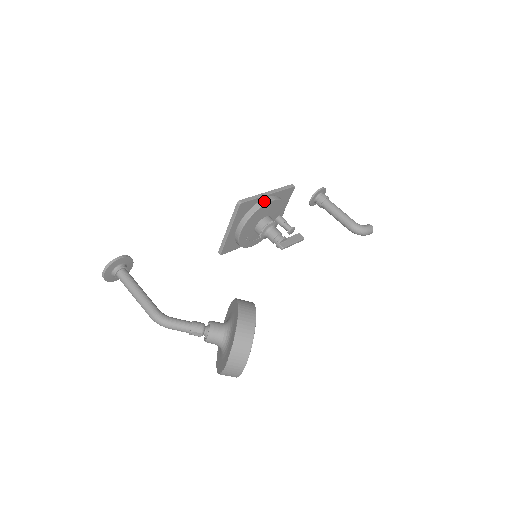
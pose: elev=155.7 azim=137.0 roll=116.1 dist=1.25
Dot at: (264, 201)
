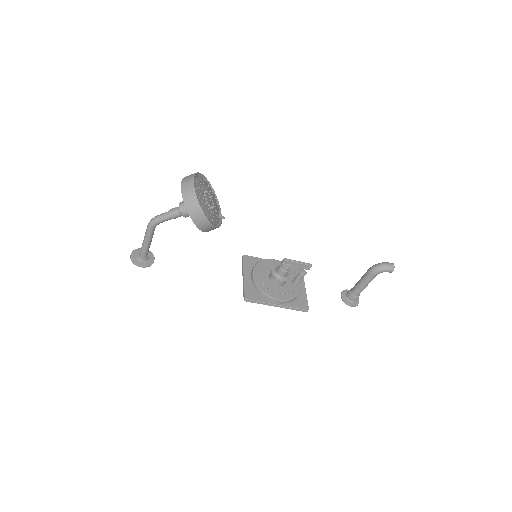
Dot at: (267, 260)
